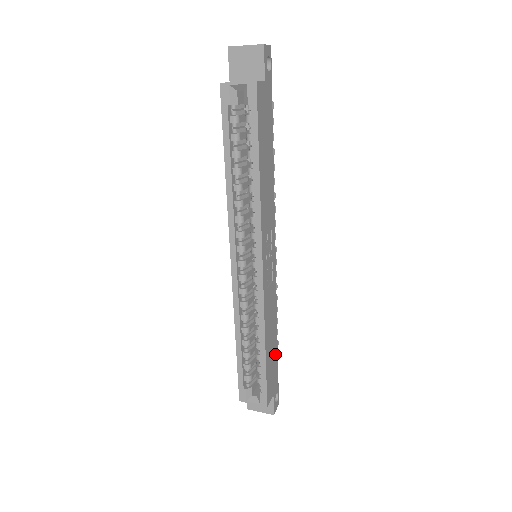
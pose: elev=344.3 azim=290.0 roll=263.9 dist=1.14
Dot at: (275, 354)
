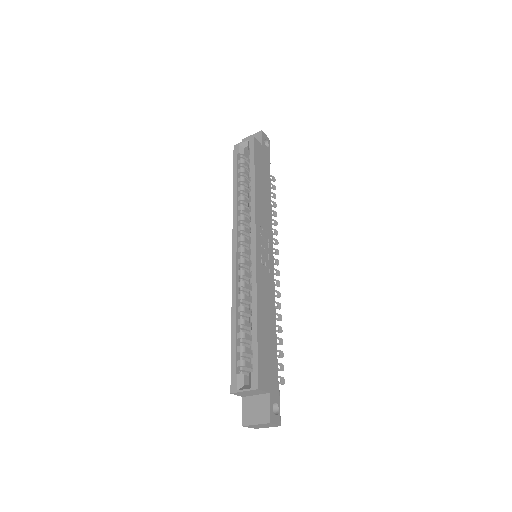
Dot at: (273, 350)
